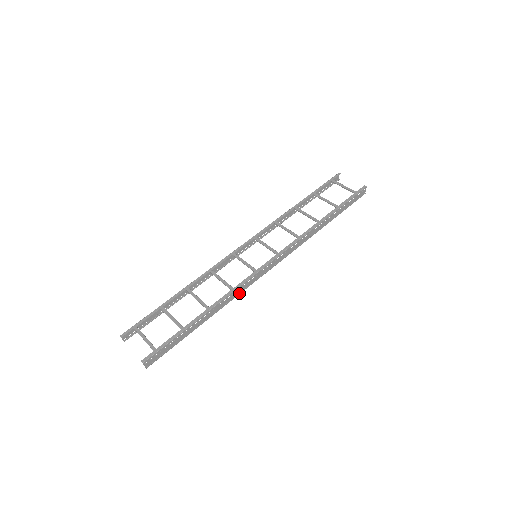
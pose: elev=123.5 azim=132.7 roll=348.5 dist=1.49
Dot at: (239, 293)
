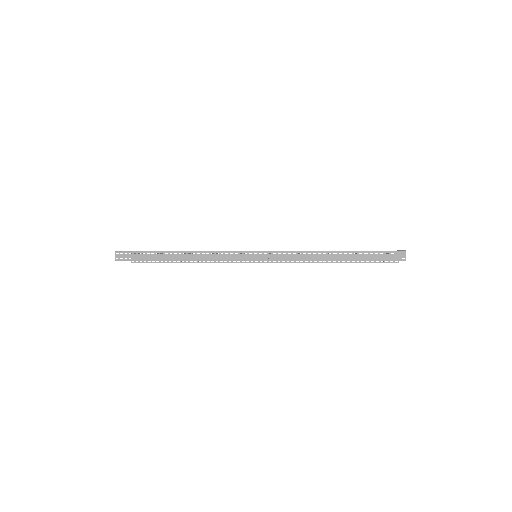
Dot at: (214, 259)
